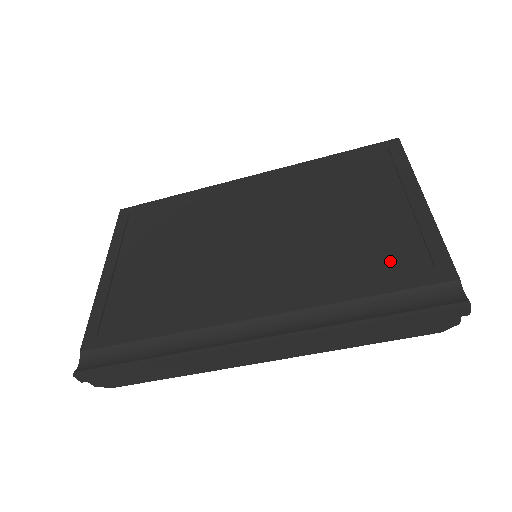
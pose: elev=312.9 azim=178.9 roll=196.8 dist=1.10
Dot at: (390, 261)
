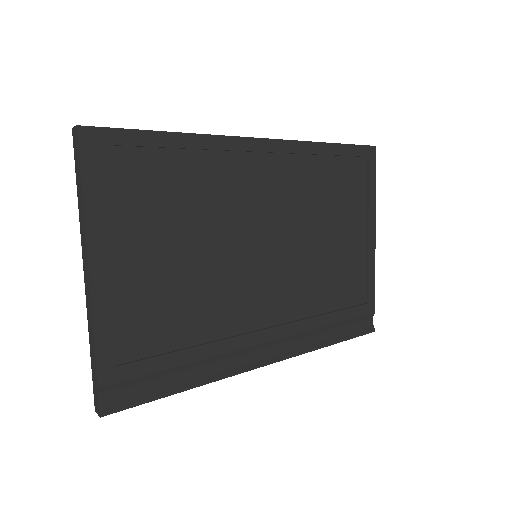
Dot at: (349, 292)
